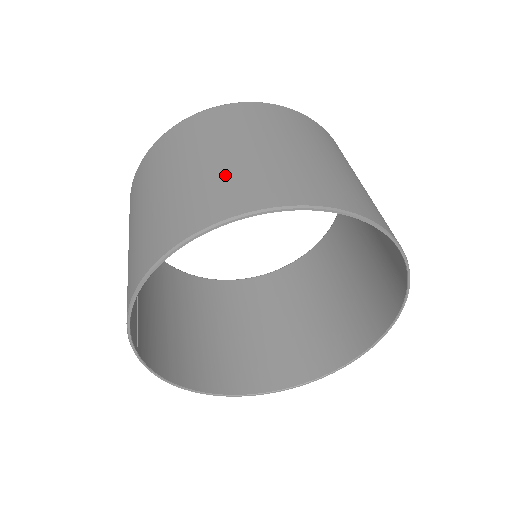
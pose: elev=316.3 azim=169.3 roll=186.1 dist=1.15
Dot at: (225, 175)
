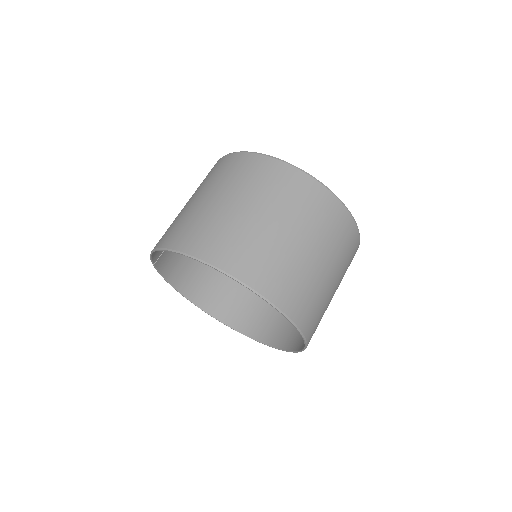
Dot at: (231, 228)
